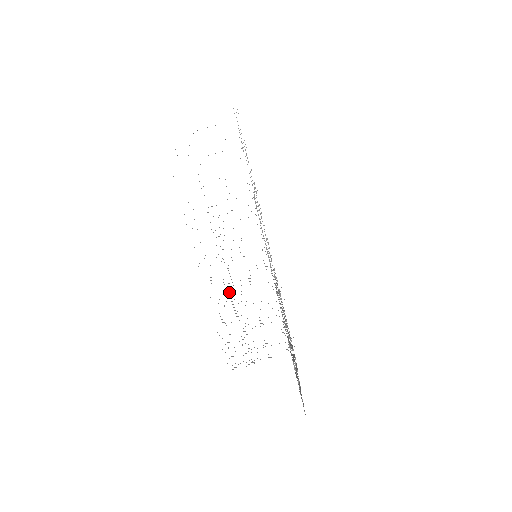
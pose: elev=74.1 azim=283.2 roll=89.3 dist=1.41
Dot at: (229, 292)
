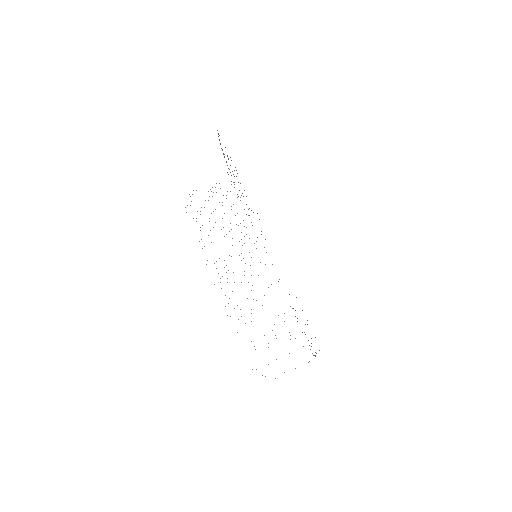
Dot at: occluded
